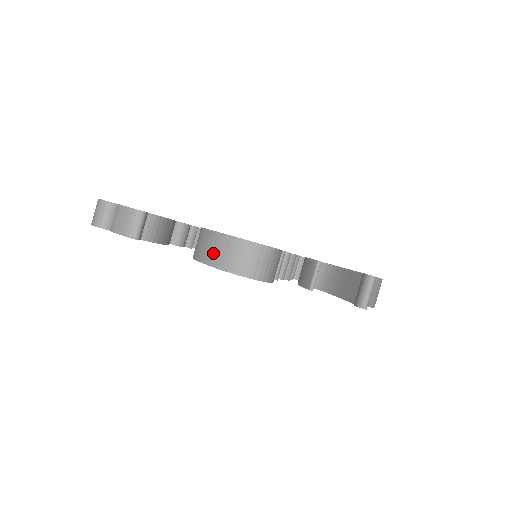
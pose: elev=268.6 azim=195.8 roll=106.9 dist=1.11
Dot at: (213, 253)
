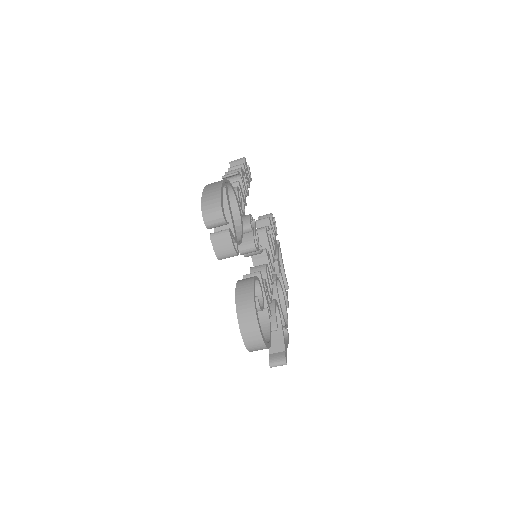
Dot at: (248, 332)
